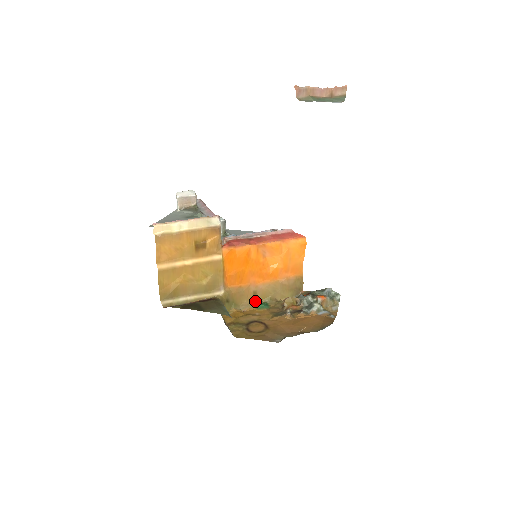
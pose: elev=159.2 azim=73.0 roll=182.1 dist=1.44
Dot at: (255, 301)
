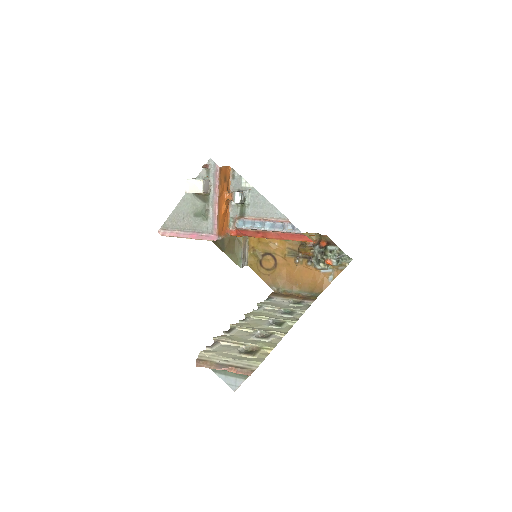
Dot at: occluded
